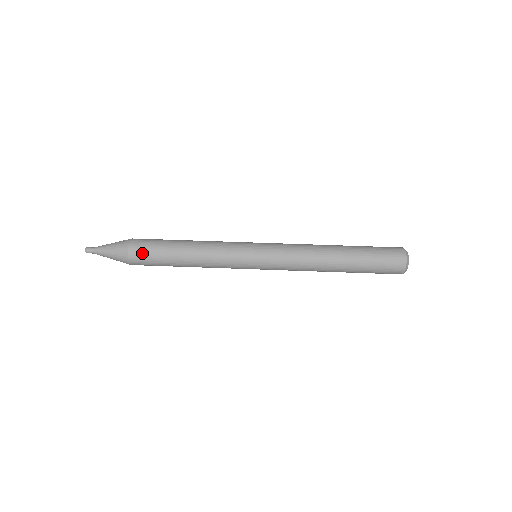
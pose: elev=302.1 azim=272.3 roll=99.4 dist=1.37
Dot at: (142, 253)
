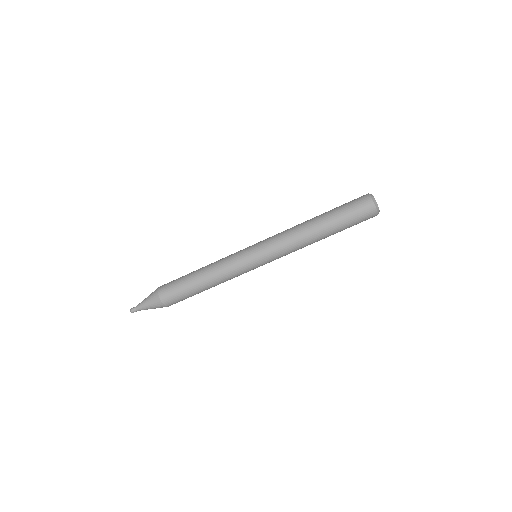
Dot at: (175, 301)
